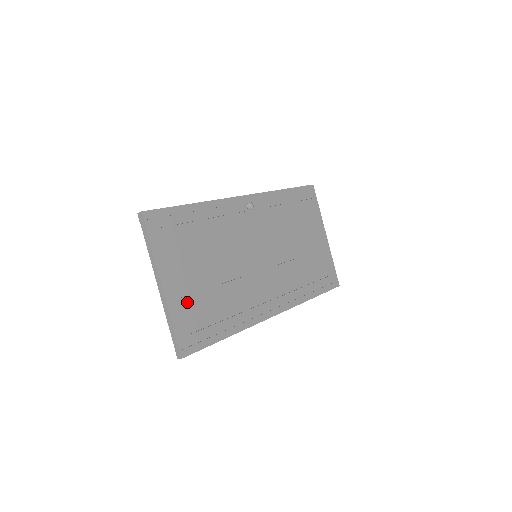
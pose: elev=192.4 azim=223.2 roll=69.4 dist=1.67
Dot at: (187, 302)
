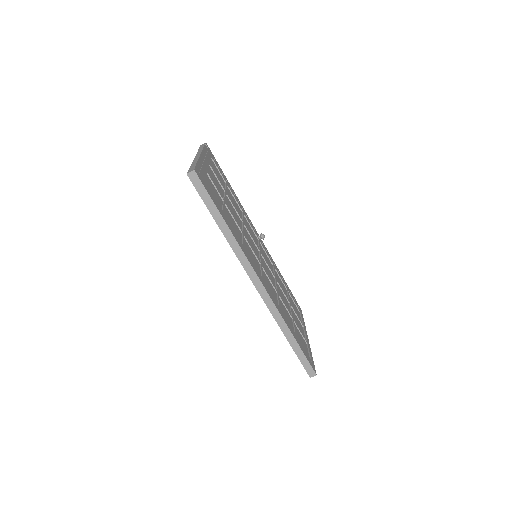
Dot at: (209, 179)
